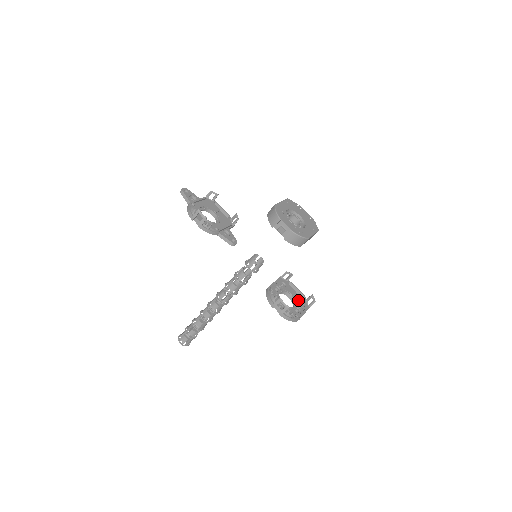
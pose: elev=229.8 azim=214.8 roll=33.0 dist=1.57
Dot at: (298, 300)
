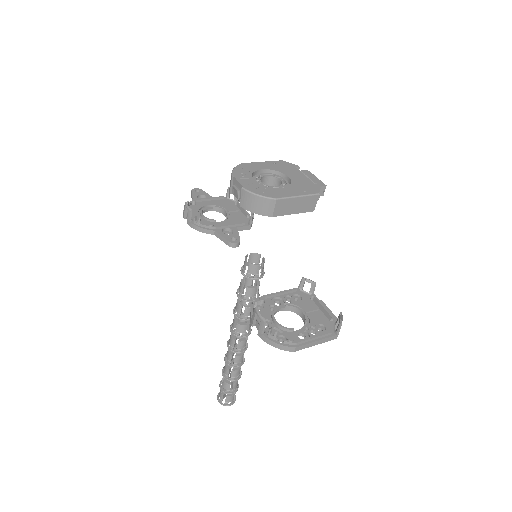
Dot at: (317, 322)
